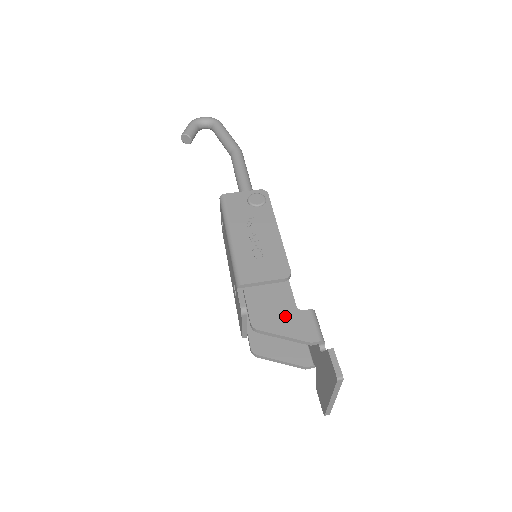
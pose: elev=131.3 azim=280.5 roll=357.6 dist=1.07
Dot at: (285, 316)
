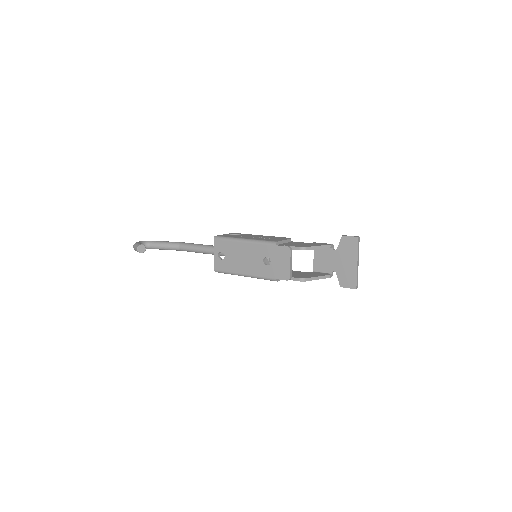
Dot at: (309, 244)
